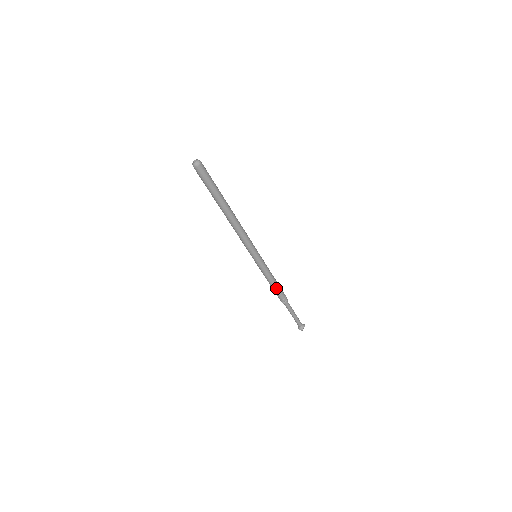
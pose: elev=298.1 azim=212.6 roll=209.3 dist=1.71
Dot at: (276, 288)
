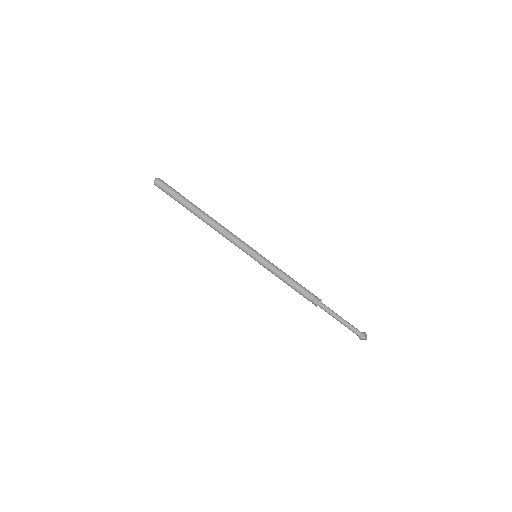
Dot at: (298, 286)
